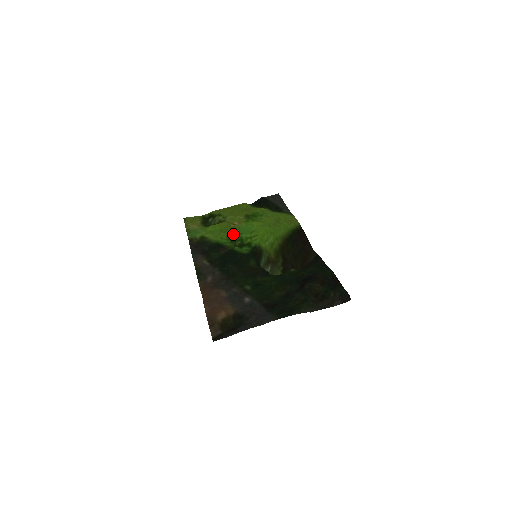
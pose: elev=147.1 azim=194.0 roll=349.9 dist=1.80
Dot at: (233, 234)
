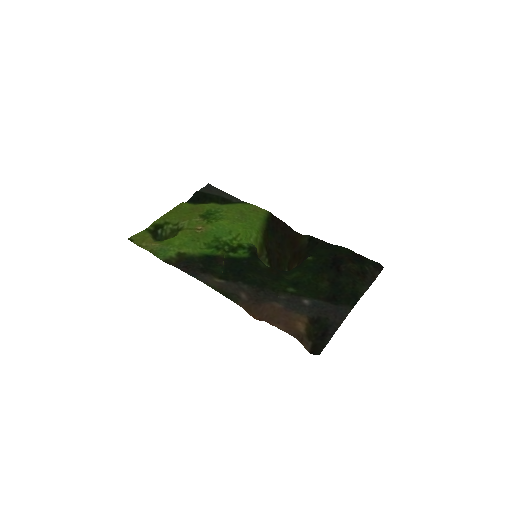
Dot at: (210, 240)
